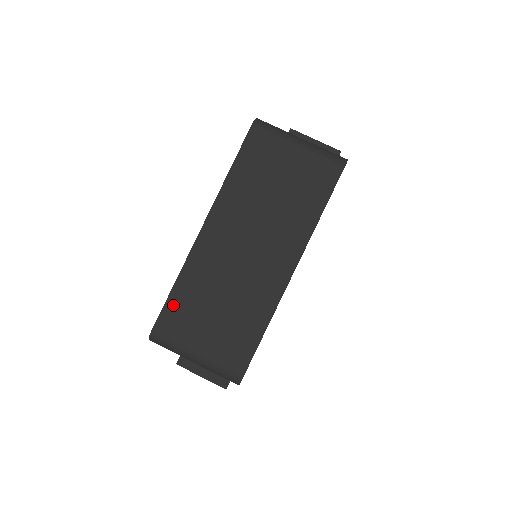
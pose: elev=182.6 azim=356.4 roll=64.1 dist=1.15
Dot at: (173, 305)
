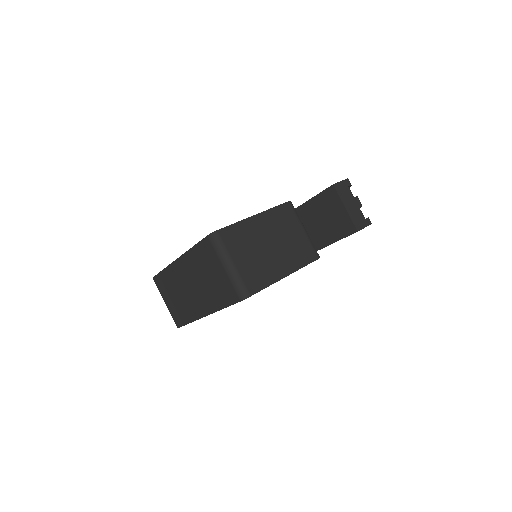
Dot at: (161, 277)
